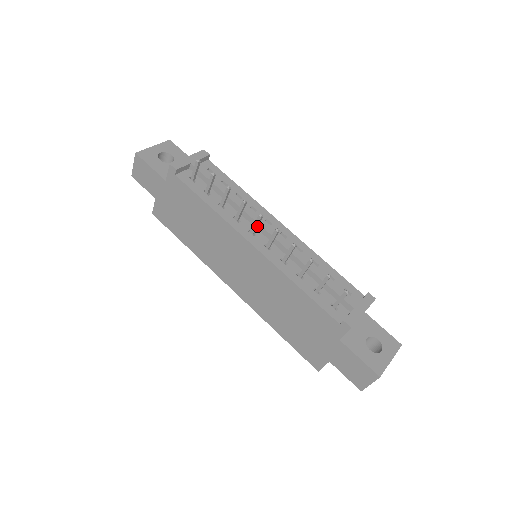
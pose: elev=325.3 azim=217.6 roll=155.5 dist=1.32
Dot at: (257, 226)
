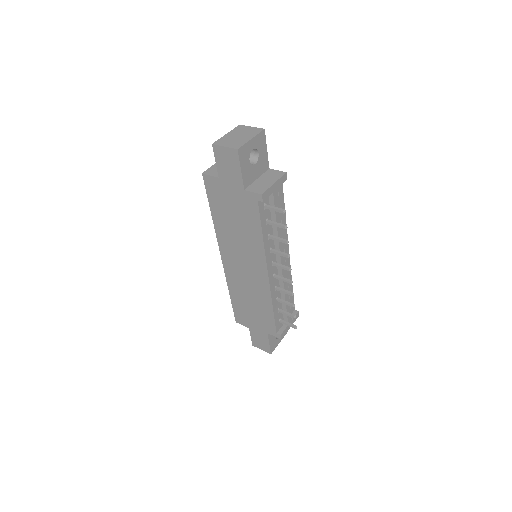
Dot at: (281, 267)
